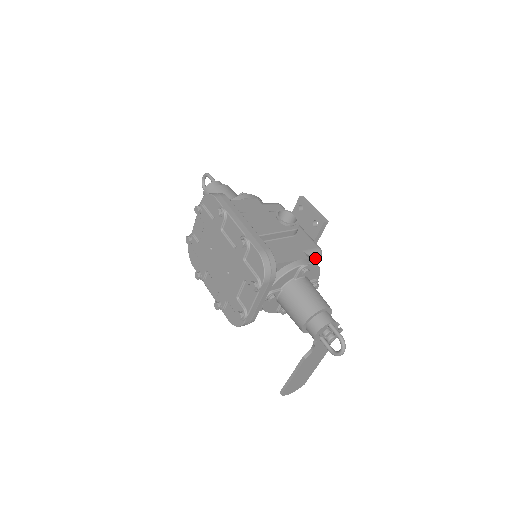
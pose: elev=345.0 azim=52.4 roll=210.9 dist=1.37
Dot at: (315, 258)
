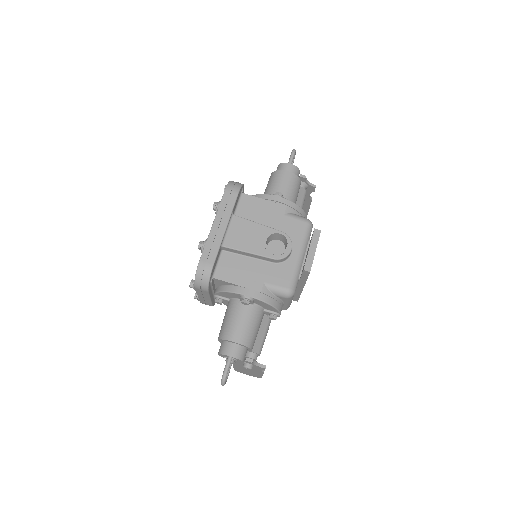
Dot at: (278, 295)
